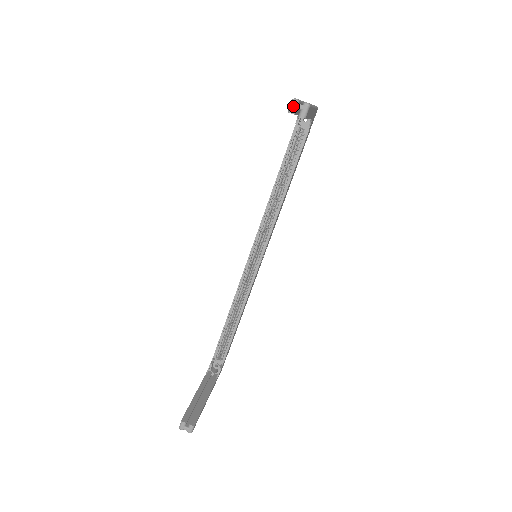
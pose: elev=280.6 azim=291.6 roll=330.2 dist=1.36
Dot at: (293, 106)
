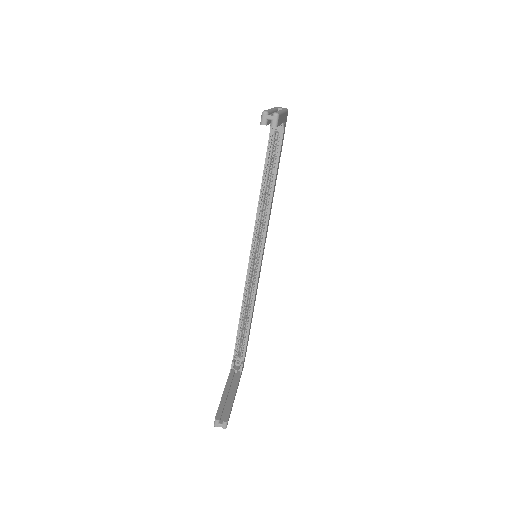
Dot at: (264, 118)
